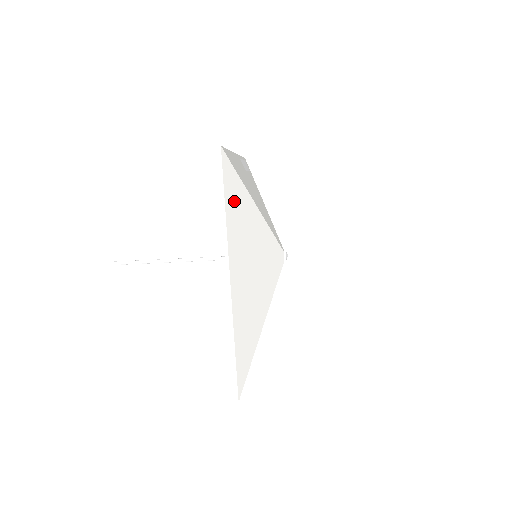
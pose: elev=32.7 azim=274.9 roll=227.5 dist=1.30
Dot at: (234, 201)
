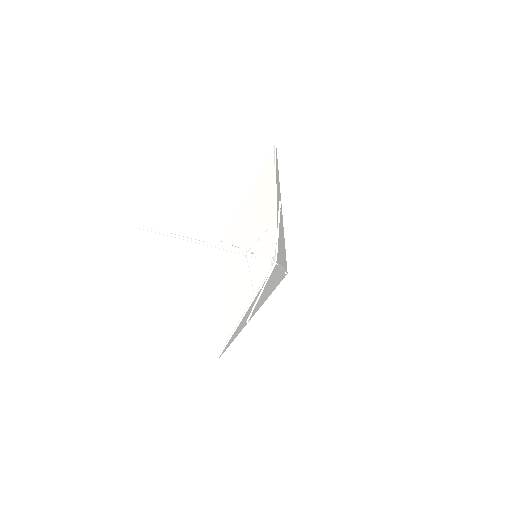
Dot at: (277, 175)
